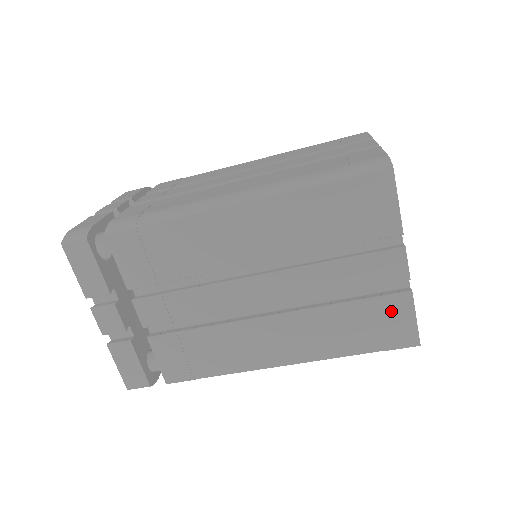
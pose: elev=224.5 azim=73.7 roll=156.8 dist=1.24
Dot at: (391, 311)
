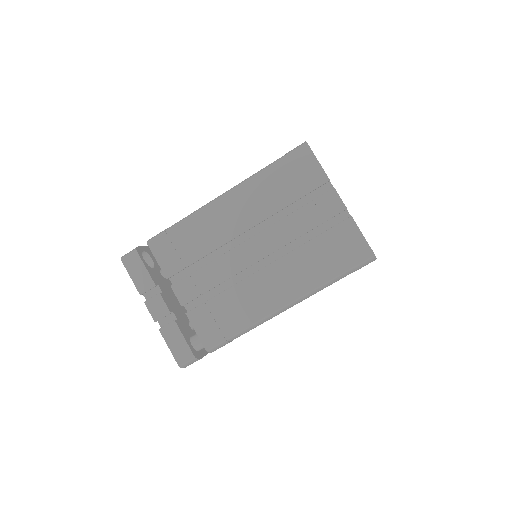
Dot at: (344, 235)
